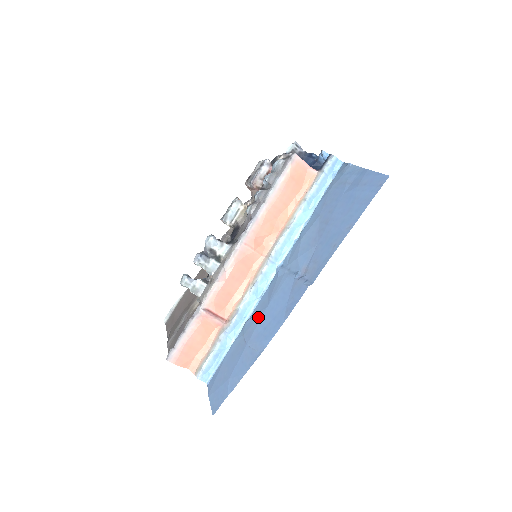
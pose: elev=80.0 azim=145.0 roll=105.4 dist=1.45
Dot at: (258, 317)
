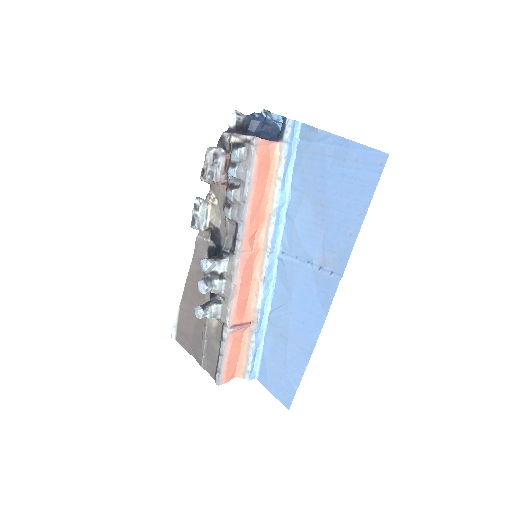
Dot at: (285, 311)
